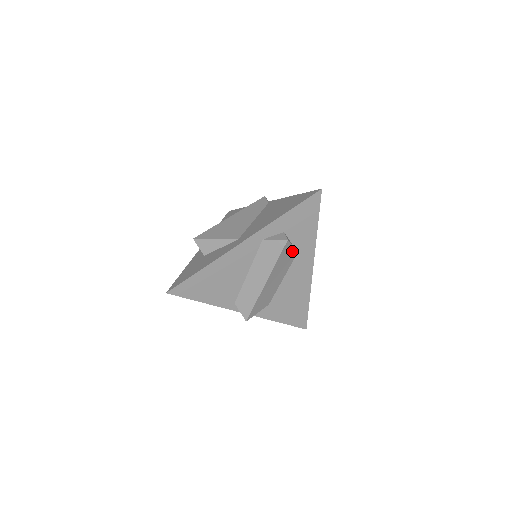
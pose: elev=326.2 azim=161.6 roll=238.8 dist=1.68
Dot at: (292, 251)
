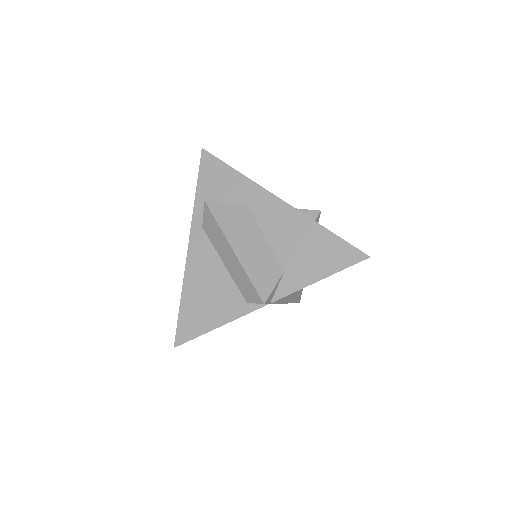
Dot at: (233, 207)
